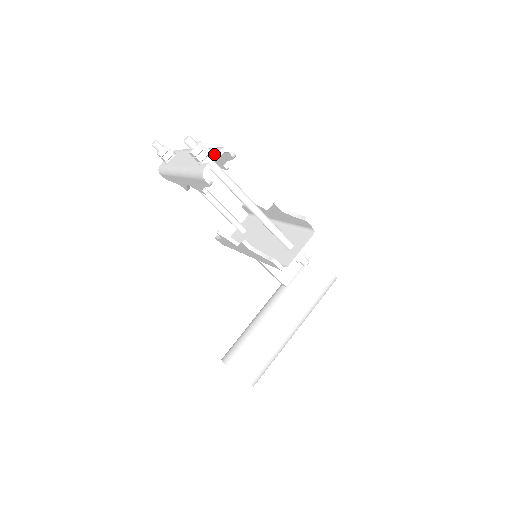
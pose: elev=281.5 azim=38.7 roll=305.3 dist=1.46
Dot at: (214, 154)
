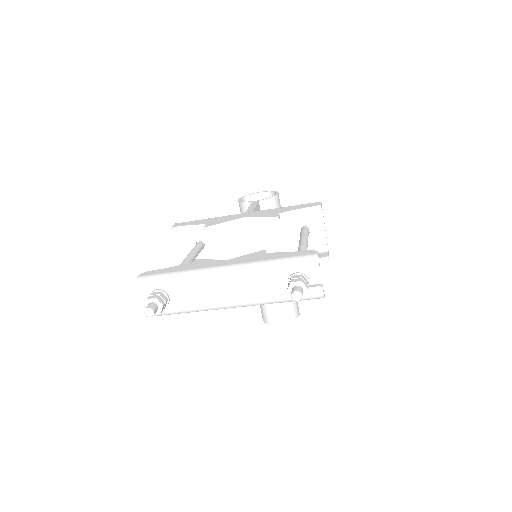
Dot at: occluded
